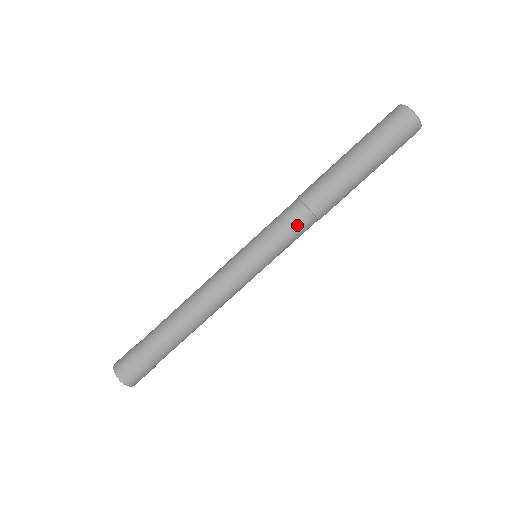
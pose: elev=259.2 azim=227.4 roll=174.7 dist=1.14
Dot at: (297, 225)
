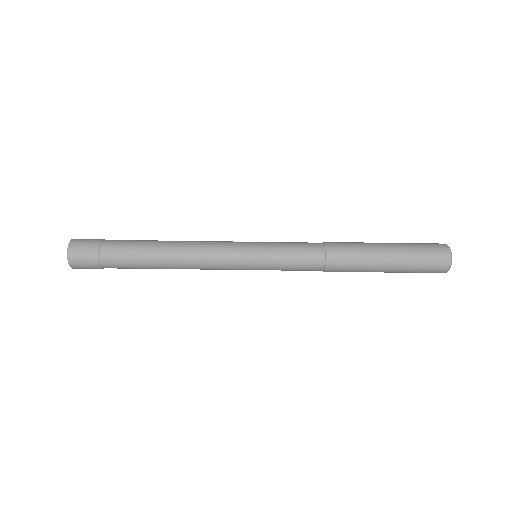
Dot at: (306, 267)
